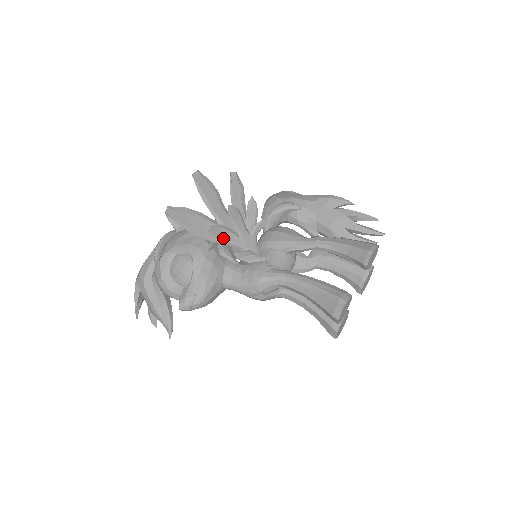
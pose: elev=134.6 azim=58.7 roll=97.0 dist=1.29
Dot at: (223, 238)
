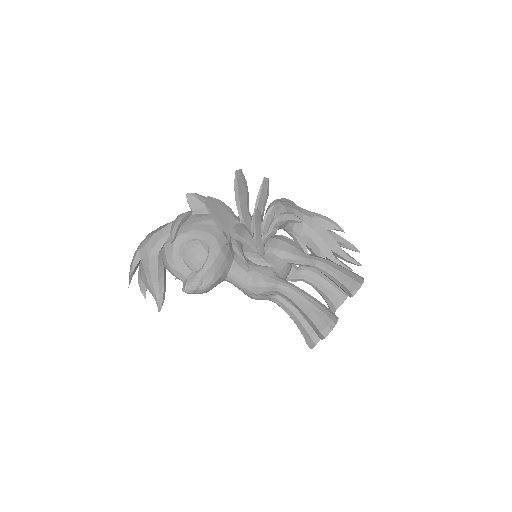
Dot at: (241, 236)
